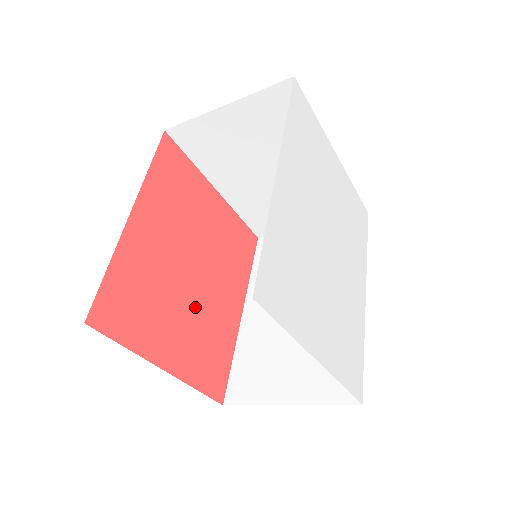
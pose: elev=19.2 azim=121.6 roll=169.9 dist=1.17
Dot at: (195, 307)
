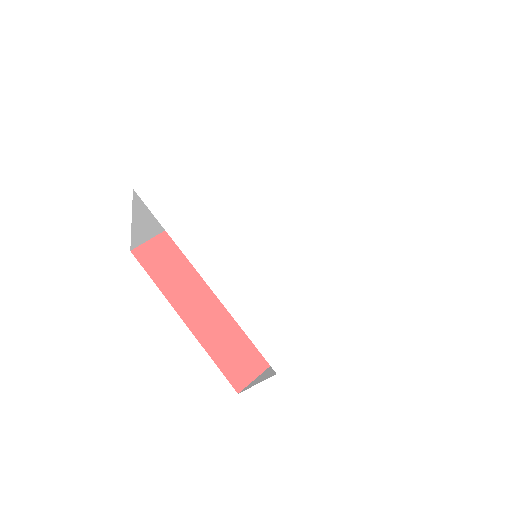
Dot at: occluded
